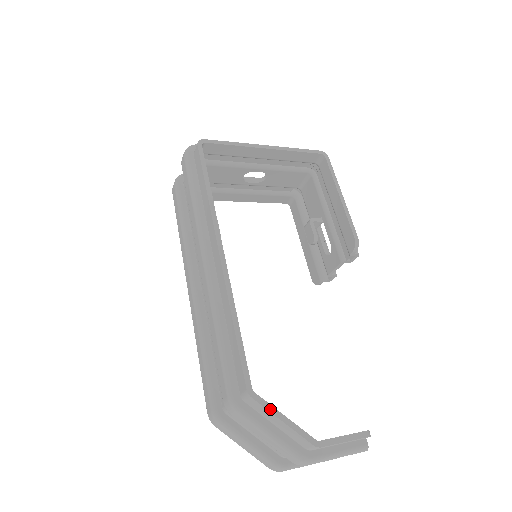
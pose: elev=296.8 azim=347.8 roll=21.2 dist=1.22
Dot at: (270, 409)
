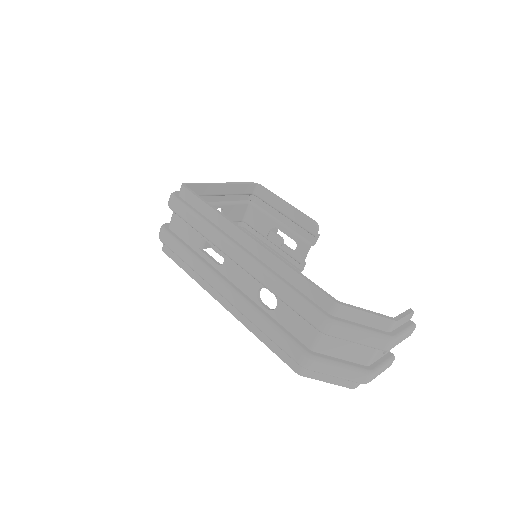
Dot at: (356, 308)
